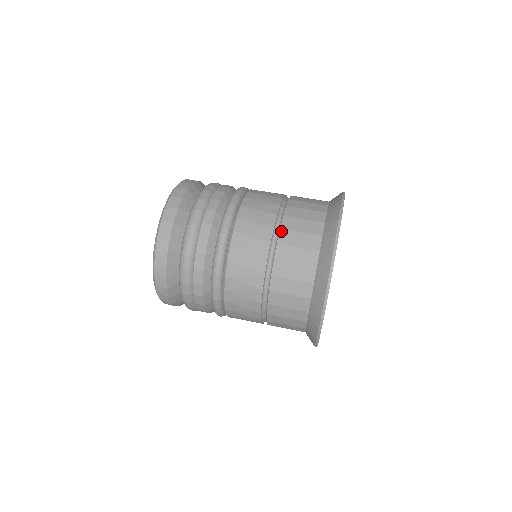
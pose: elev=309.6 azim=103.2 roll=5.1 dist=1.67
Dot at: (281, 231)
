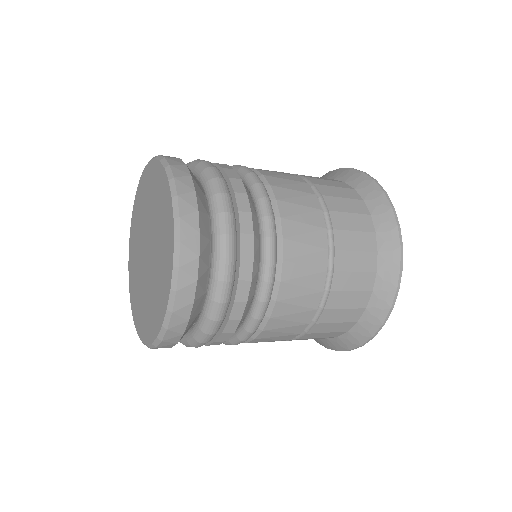
Dot at: (317, 185)
